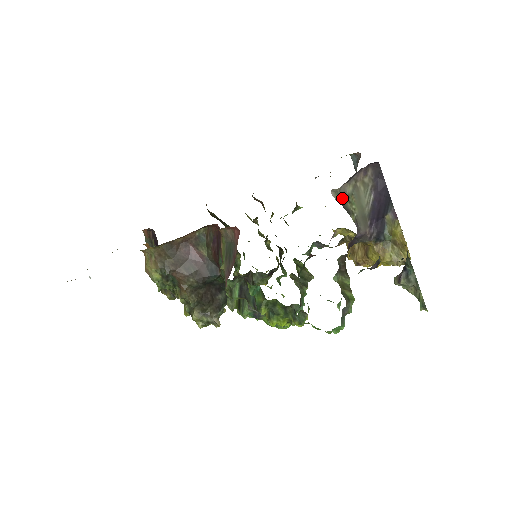
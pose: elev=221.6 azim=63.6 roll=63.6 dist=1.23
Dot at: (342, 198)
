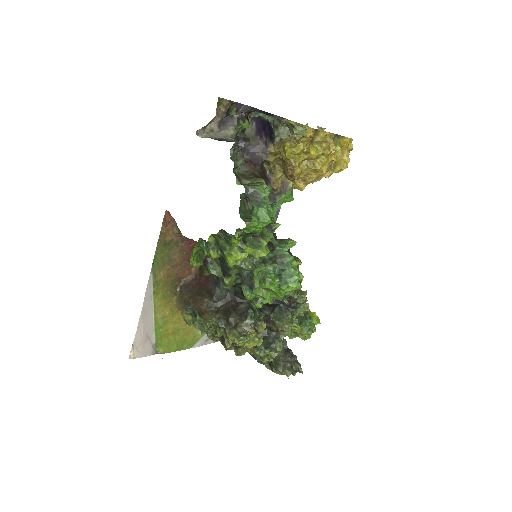
Dot at: (223, 139)
